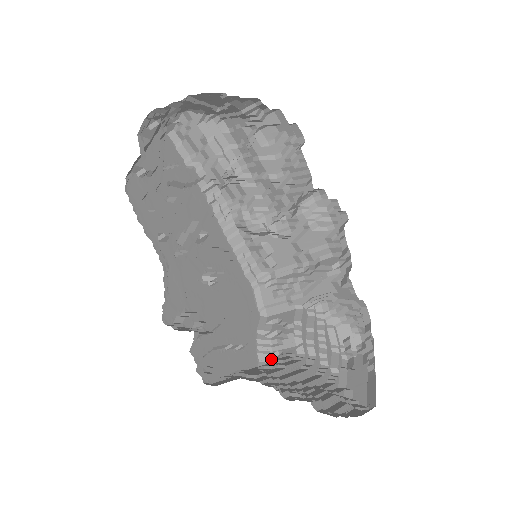
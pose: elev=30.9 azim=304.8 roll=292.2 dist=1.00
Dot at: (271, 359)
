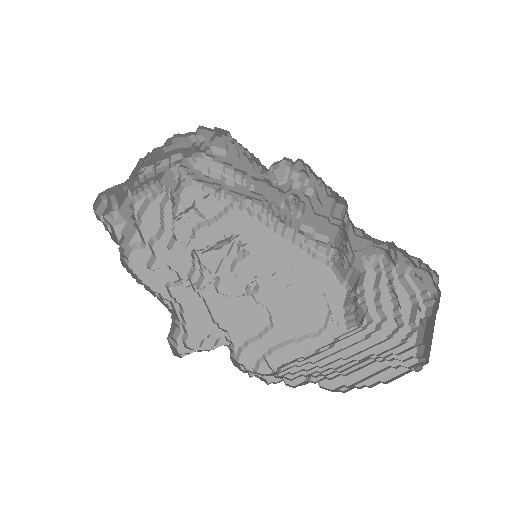
Dot at: occluded
